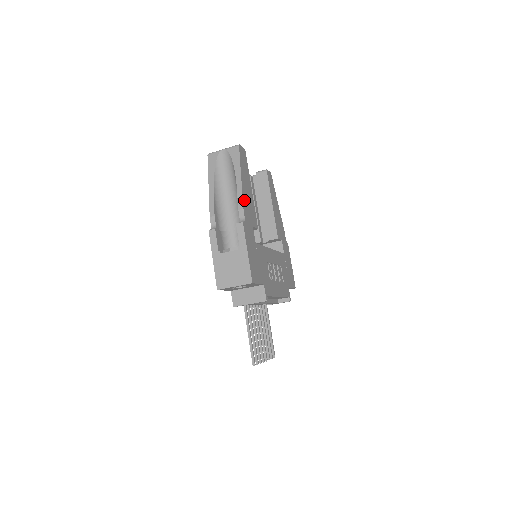
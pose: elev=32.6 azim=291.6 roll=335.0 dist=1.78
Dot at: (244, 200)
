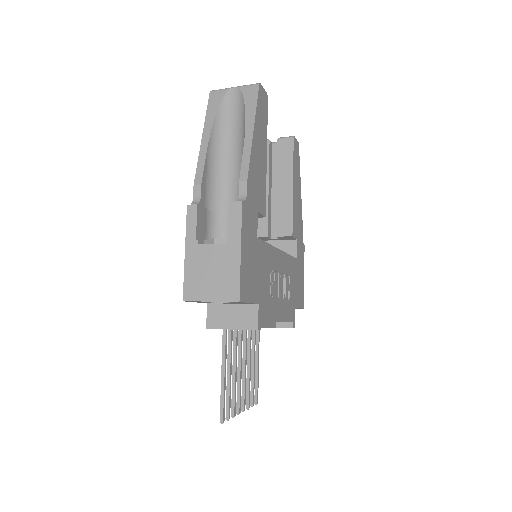
Dot at: (251, 168)
